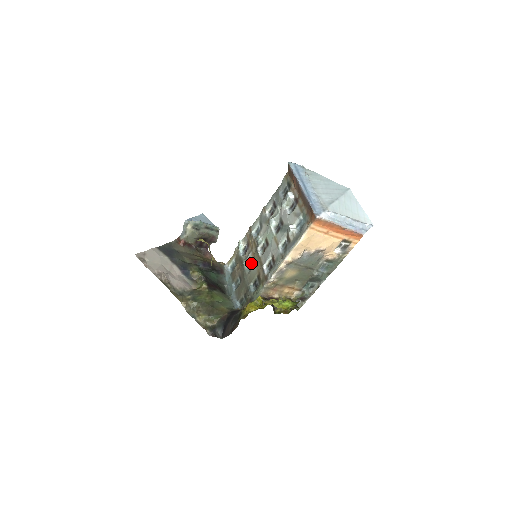
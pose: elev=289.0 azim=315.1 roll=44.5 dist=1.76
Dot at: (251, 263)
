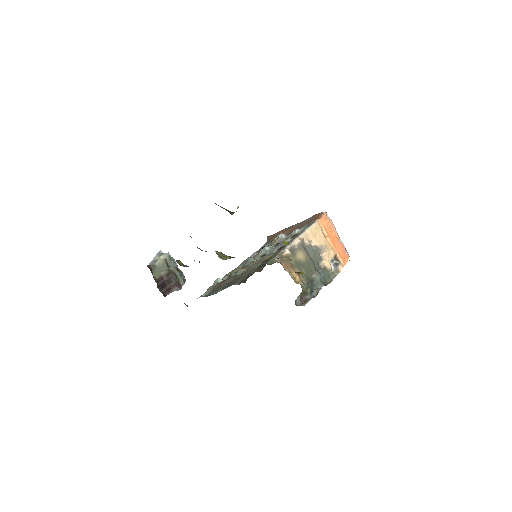
Dot at: (244, 271)
